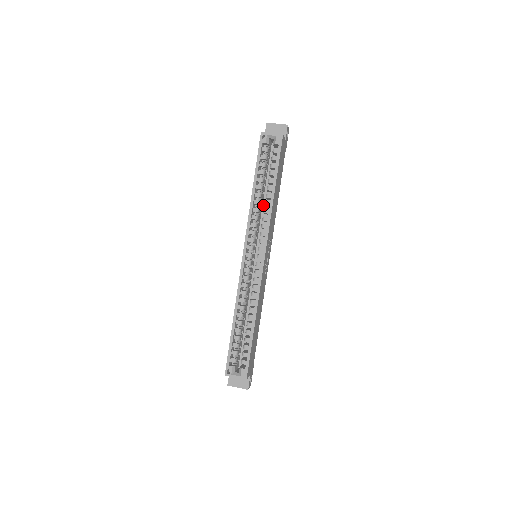
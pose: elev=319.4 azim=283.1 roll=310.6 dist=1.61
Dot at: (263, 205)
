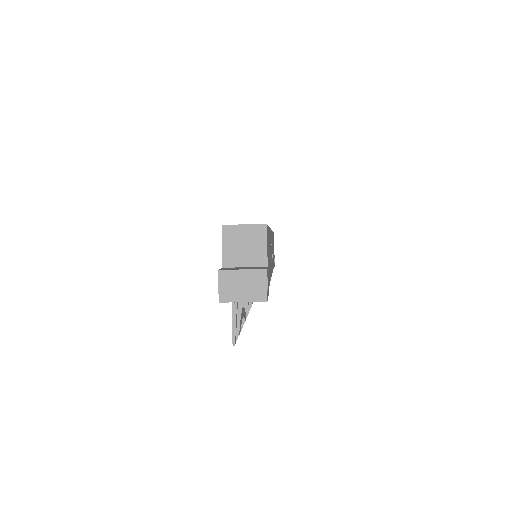
Dot at: occluded
